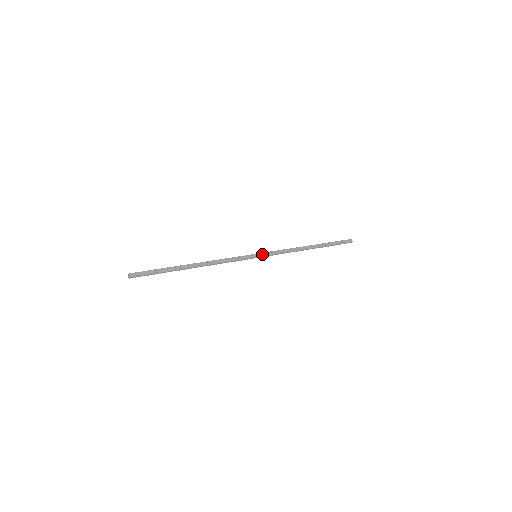
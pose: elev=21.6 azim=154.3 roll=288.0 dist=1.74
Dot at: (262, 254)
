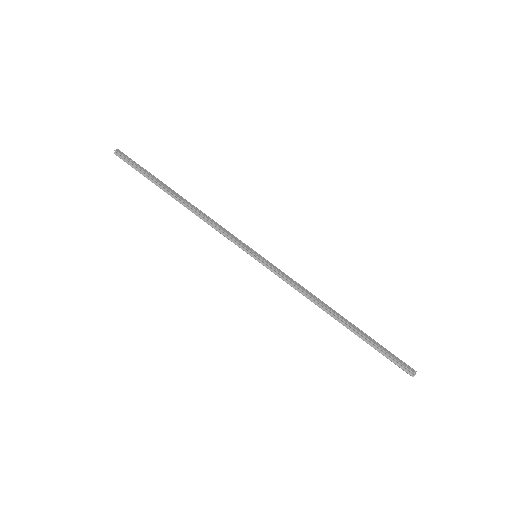
Dot at: (265, 260)
